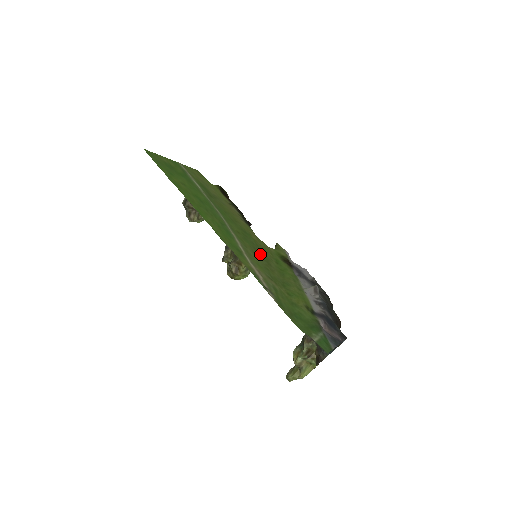
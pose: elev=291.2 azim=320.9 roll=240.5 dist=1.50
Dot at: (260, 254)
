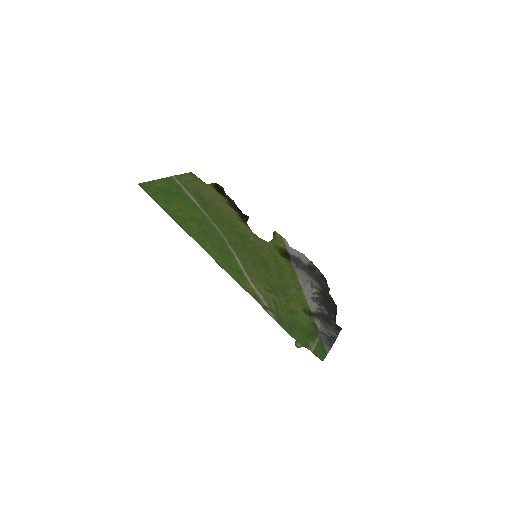
Dot at: (259, 260)
